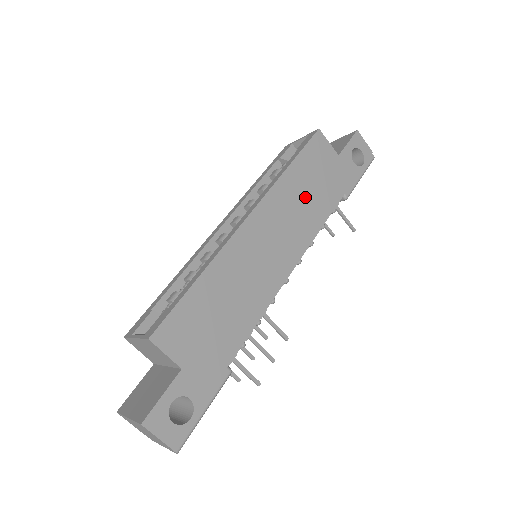
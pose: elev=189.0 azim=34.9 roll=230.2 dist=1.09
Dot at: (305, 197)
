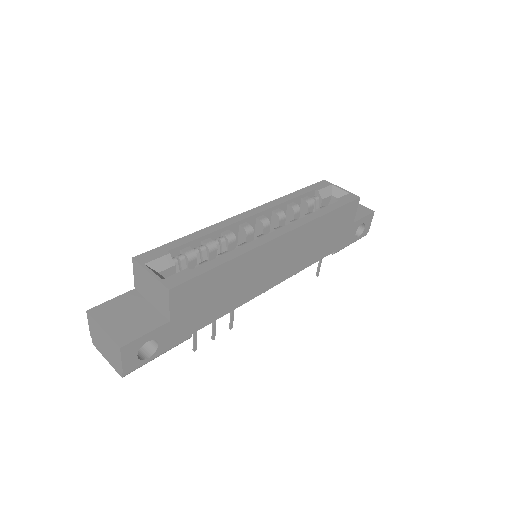
Dot at: (317, 240)
